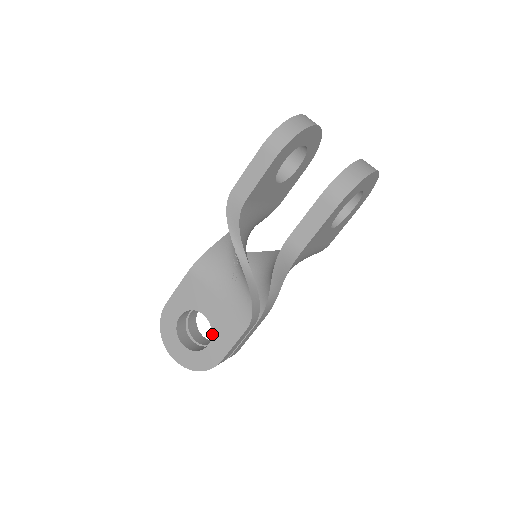
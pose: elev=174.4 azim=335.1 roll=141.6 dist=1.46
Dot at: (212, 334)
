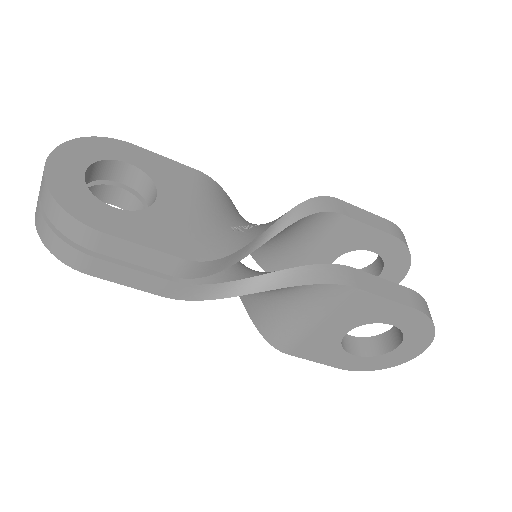
Dot at: (138, 211)
